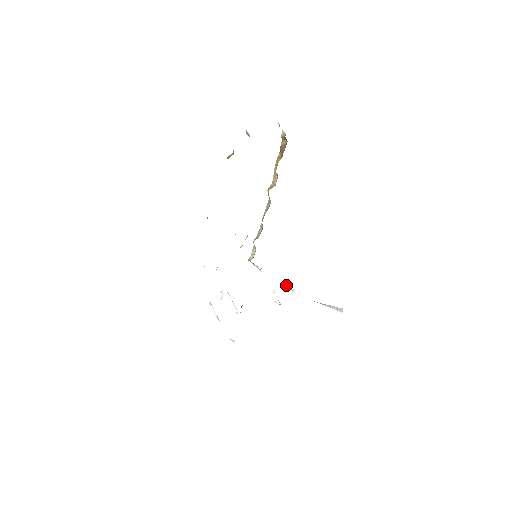
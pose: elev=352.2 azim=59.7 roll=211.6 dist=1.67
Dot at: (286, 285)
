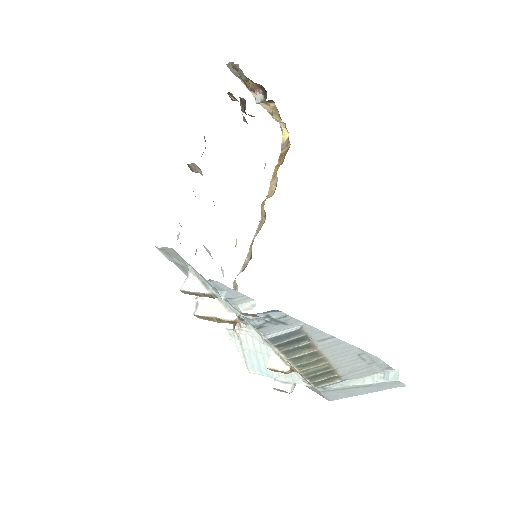
Dot at: (279, 379)
